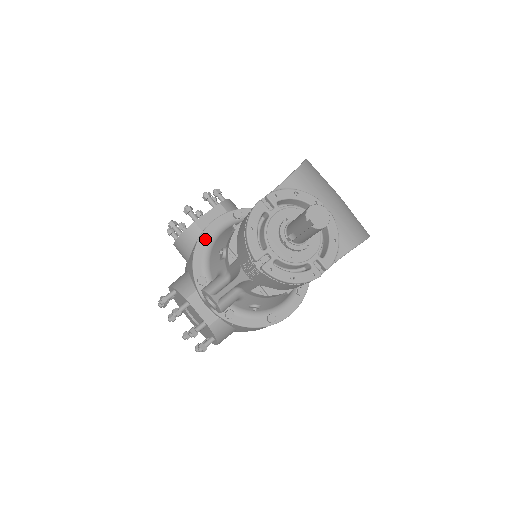
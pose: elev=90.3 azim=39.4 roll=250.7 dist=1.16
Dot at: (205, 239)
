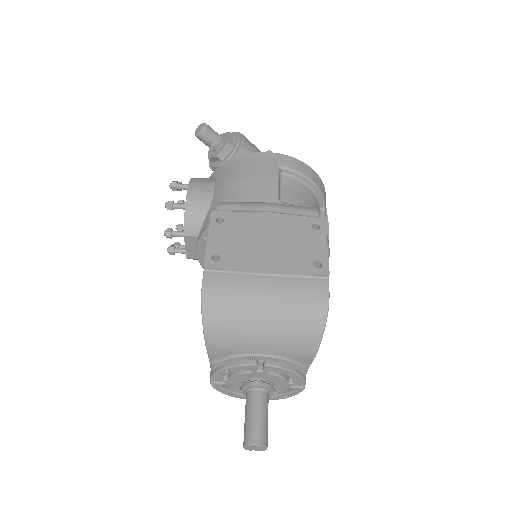
Dot at: occluded
